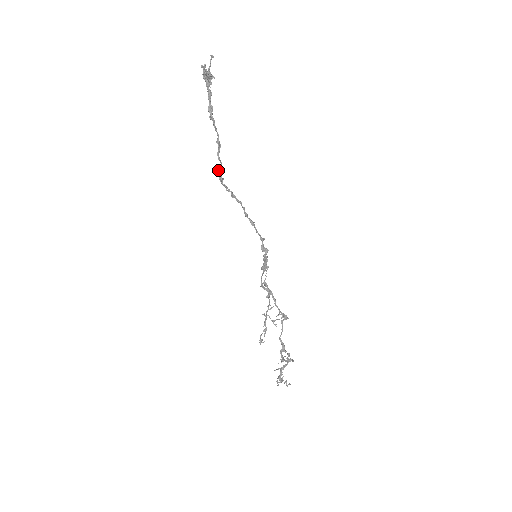
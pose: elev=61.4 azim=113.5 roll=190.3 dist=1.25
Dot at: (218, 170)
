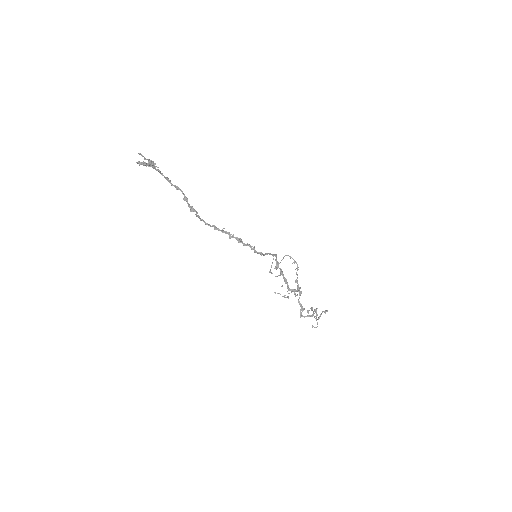
Dot at: occluded
